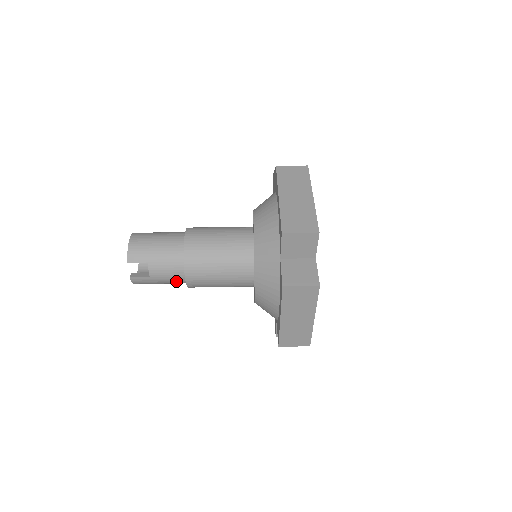
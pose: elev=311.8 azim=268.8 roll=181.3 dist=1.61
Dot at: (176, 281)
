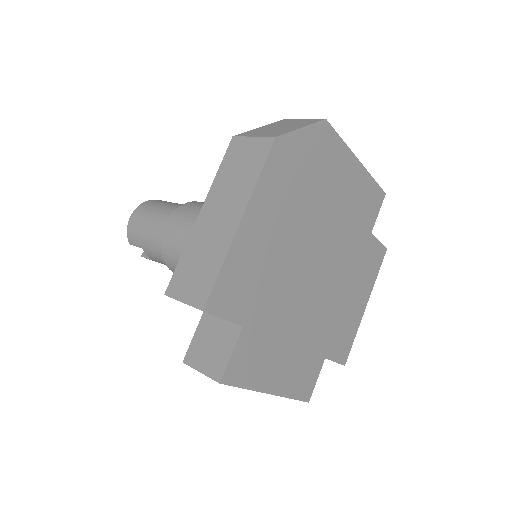
Dot at: occluded
